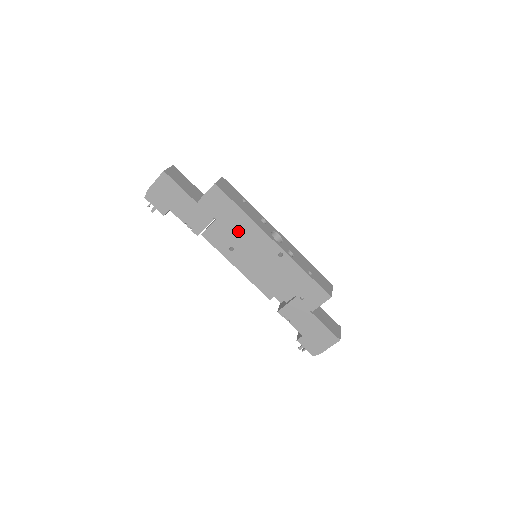
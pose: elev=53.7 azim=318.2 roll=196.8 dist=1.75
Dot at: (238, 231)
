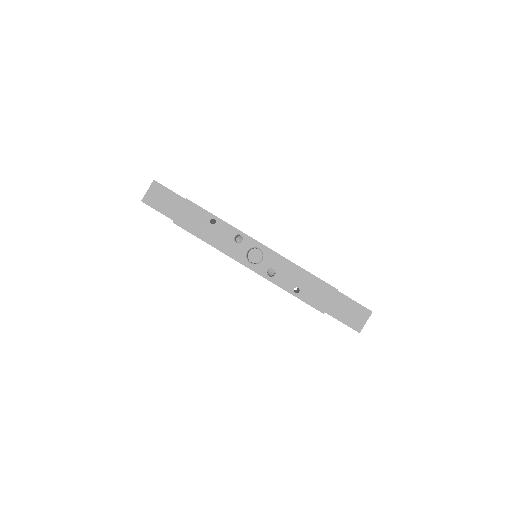
Dot at: occluded
